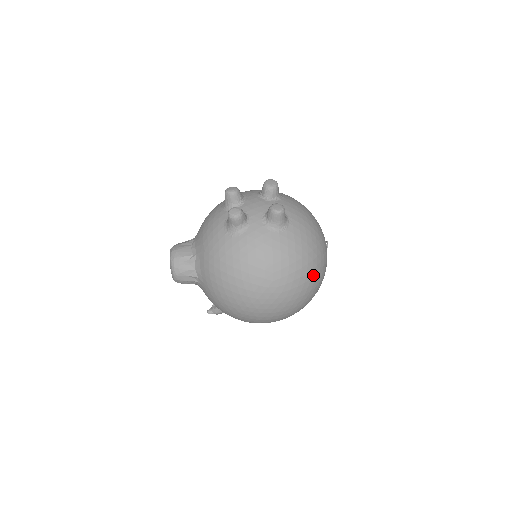
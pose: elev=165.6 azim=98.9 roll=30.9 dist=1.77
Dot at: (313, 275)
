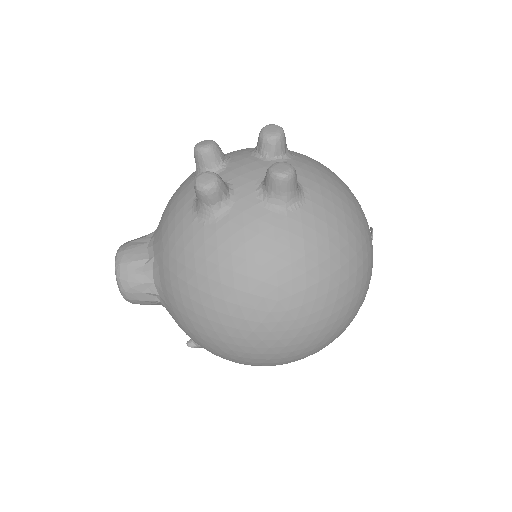
Dot at: (350, 287)
